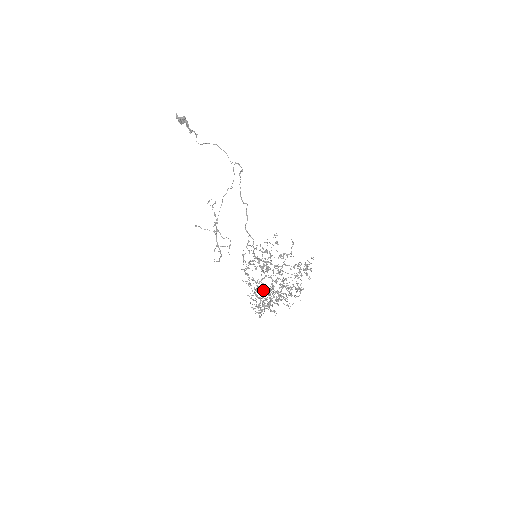
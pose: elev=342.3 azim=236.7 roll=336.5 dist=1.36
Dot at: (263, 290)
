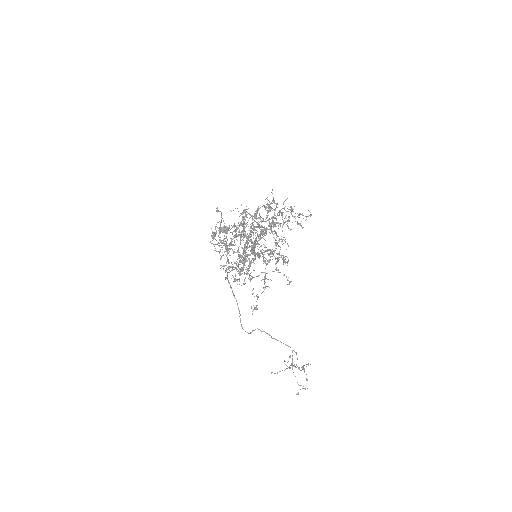
Dot at: (220, 222)
